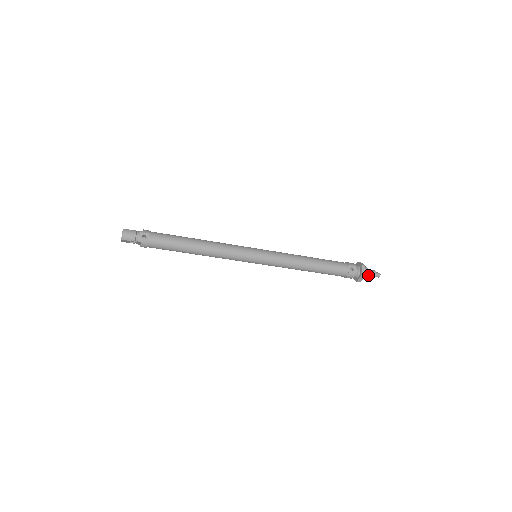
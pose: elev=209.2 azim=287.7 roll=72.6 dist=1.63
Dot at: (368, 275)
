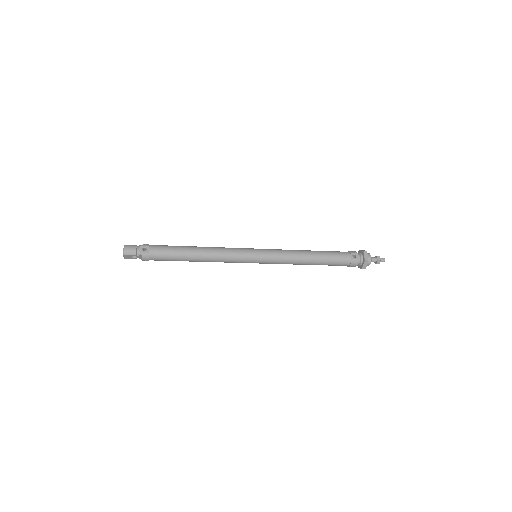
Dot at: (372, 261)
